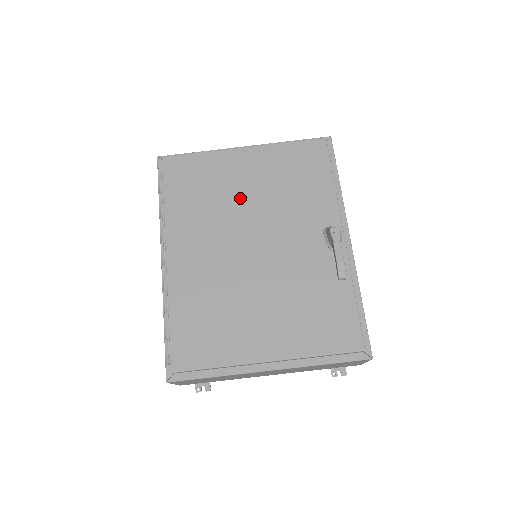
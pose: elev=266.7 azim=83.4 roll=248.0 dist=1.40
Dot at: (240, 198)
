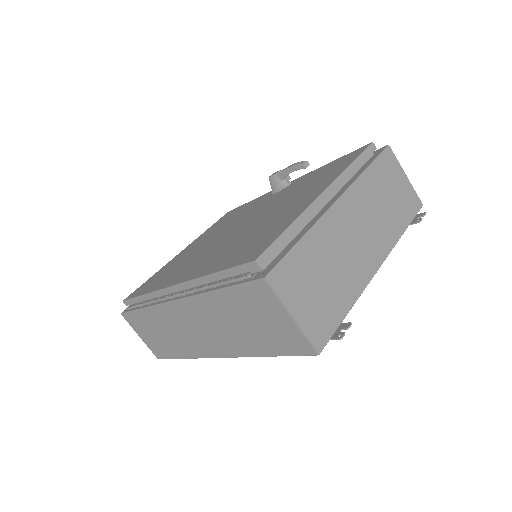
Dot at: (201, 246)
